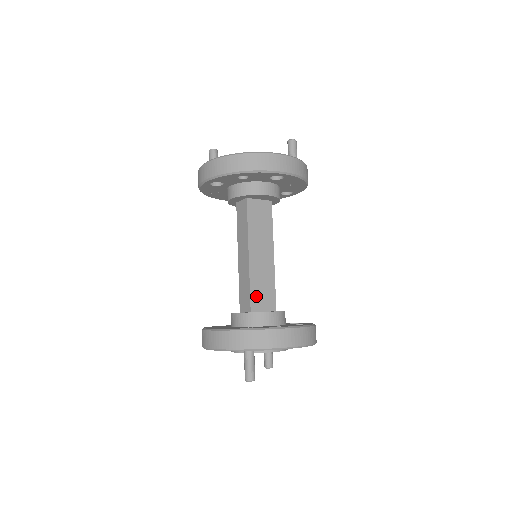
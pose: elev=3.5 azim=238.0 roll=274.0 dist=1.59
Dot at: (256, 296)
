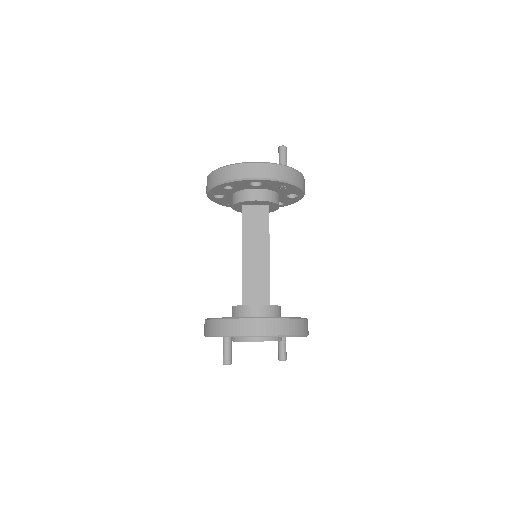
Dot at: (249, 291)
